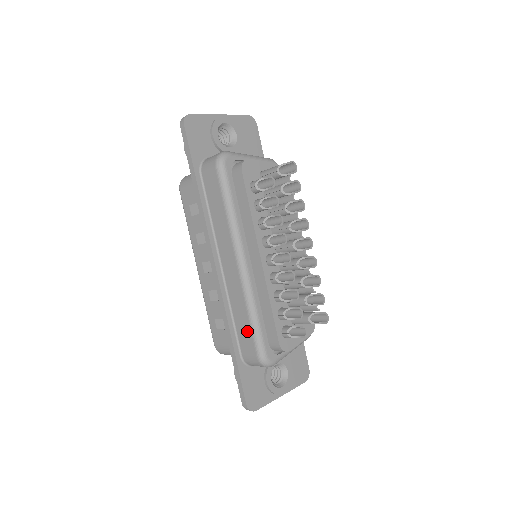
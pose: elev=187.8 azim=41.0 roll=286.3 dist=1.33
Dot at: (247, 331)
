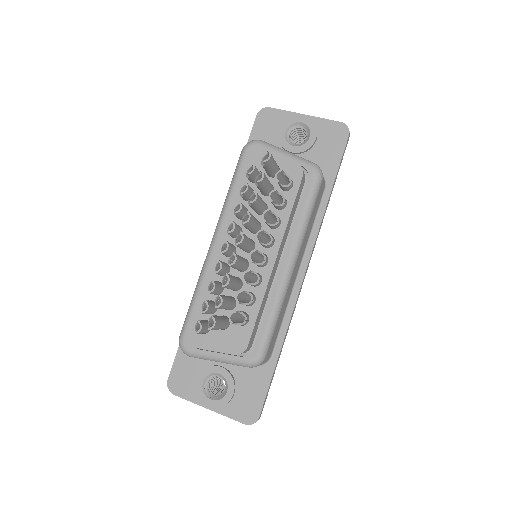
Dot at: occluded
